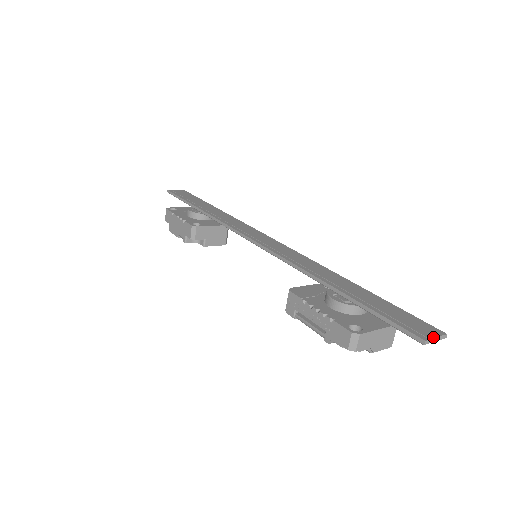
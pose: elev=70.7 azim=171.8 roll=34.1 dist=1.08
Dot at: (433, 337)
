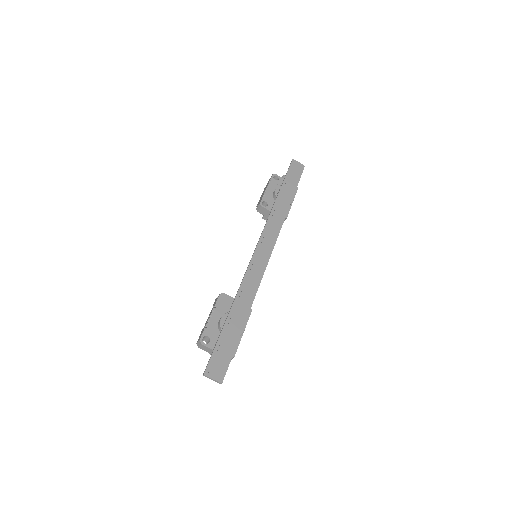
Dot at: (211, 377)
